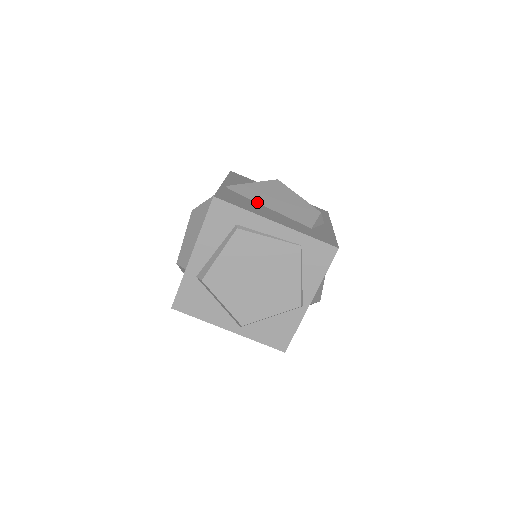
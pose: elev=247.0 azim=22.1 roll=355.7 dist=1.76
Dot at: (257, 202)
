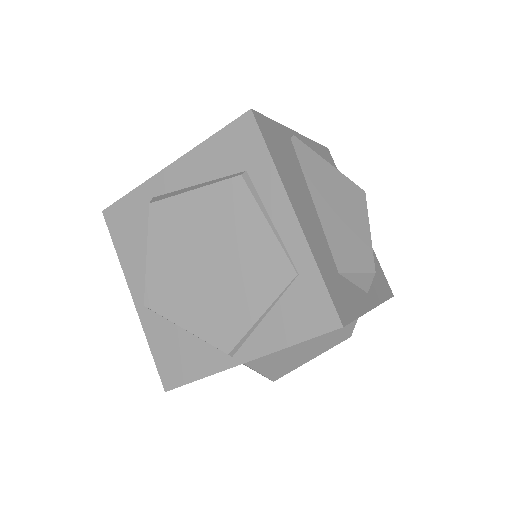
Dot at: (307, 181)
